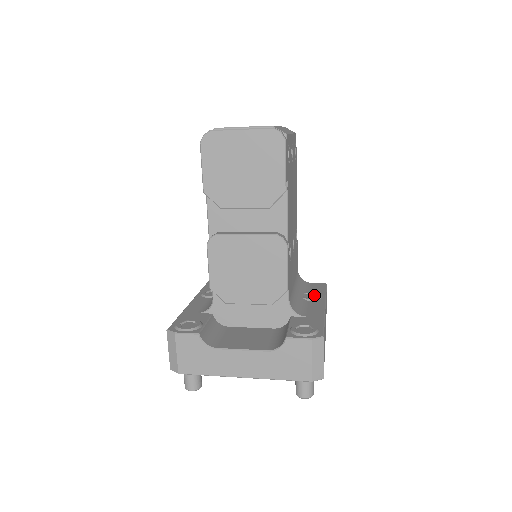
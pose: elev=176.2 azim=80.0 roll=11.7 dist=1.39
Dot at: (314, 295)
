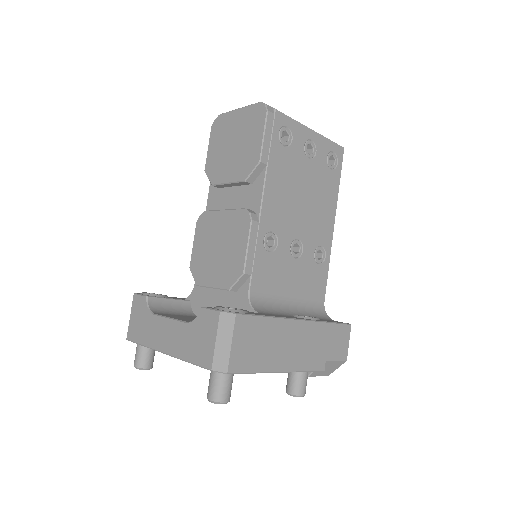
Dot at: occluded
